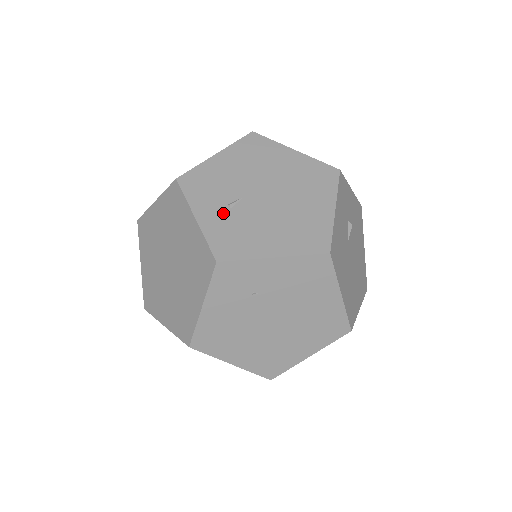
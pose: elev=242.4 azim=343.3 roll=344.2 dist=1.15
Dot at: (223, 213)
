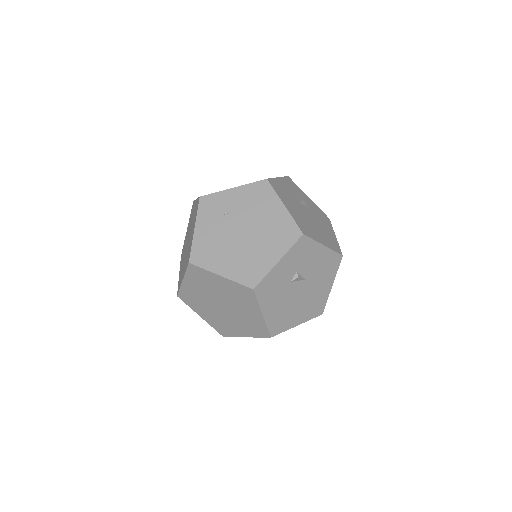
Dot at: occluded
